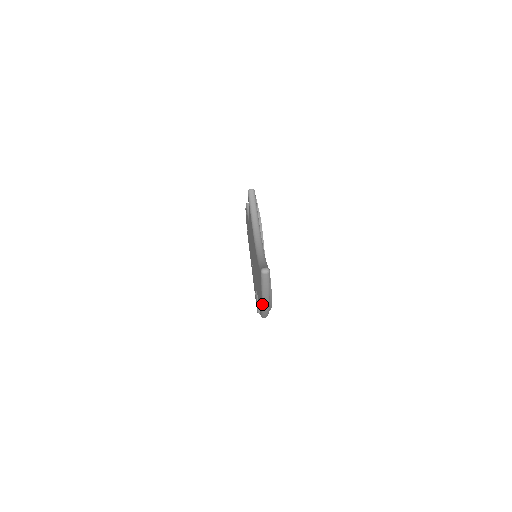
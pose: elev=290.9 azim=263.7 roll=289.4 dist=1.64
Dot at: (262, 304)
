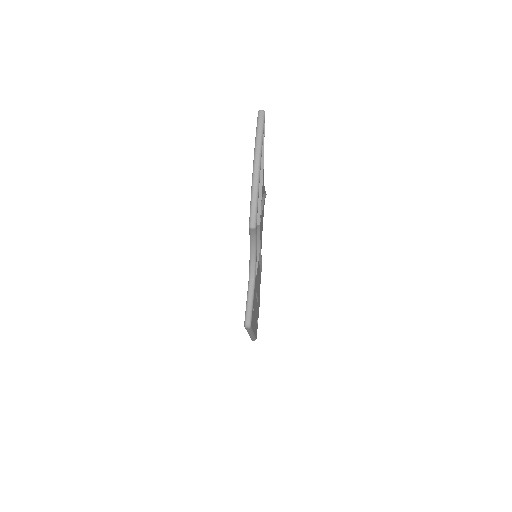
Dot at: (253, 163)
